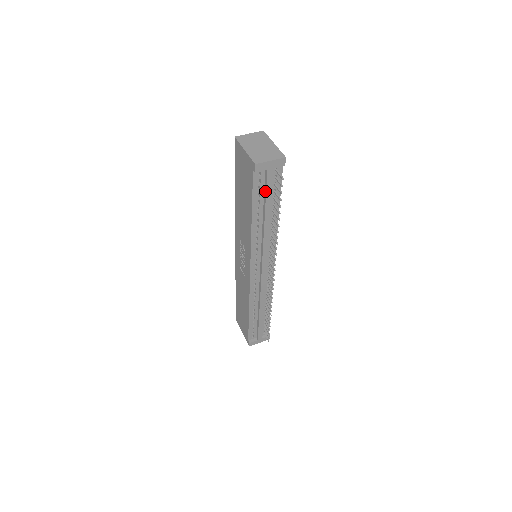
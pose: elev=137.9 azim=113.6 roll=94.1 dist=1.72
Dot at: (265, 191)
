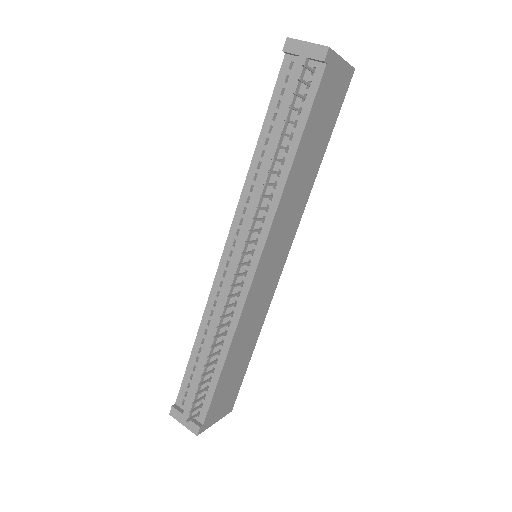
Dot at: (286, 97)
